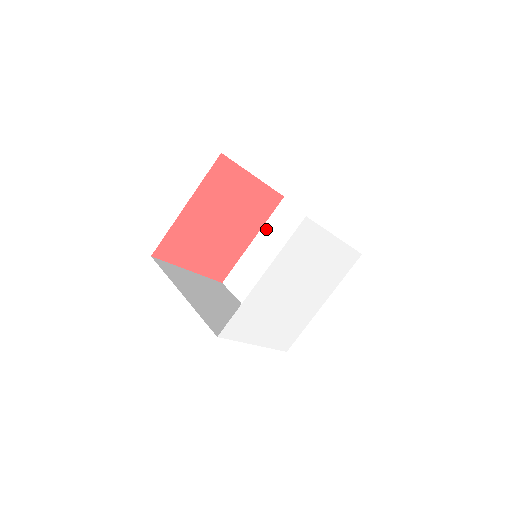
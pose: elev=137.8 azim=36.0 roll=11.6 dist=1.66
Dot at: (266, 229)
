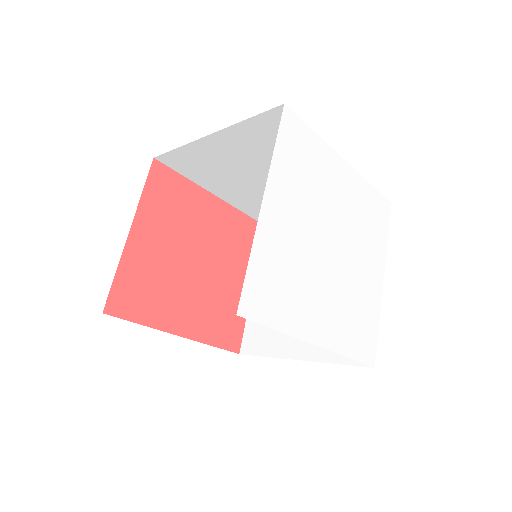
Dot at: occluded
